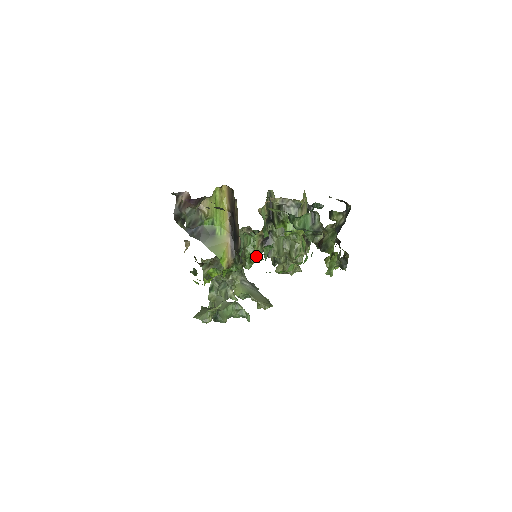
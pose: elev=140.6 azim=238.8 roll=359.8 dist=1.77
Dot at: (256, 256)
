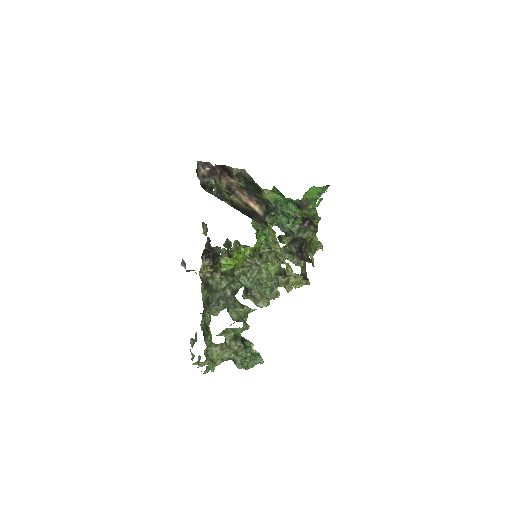
Dot at: occluded
